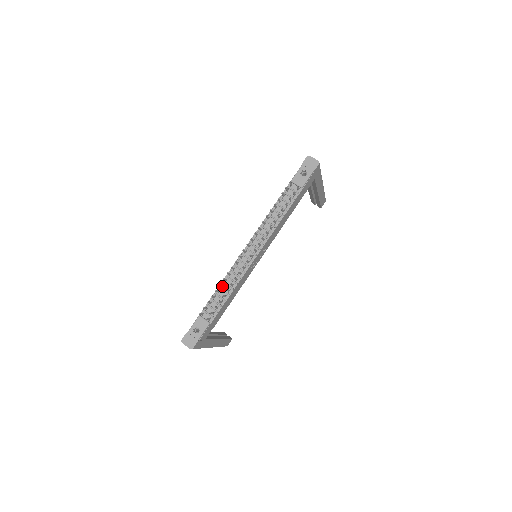
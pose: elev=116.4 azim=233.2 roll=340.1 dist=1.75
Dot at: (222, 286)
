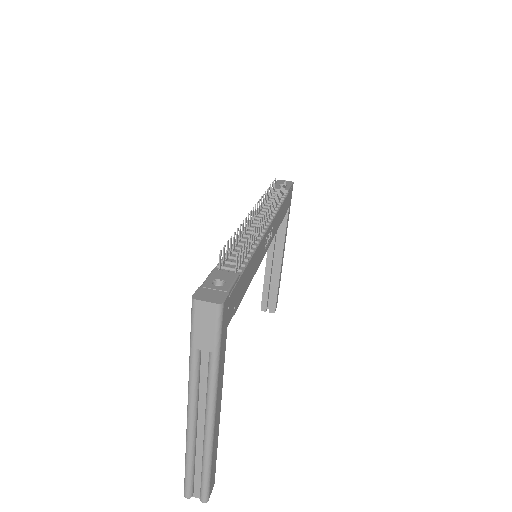
Dot at: (236, 246)
